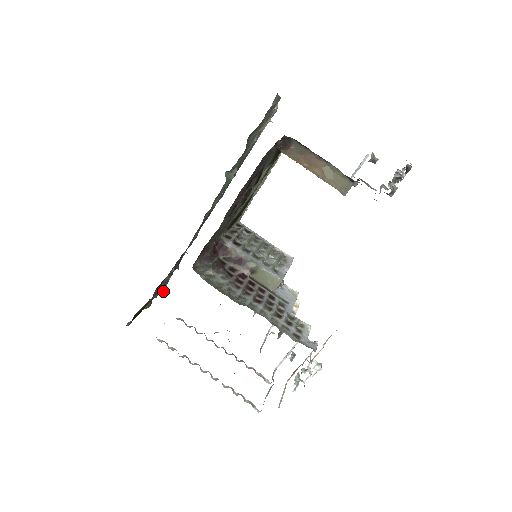
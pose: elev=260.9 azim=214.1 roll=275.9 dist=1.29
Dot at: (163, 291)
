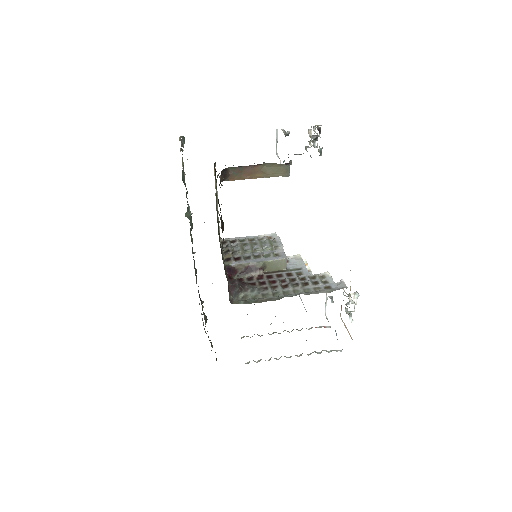
Dot at: occluded
